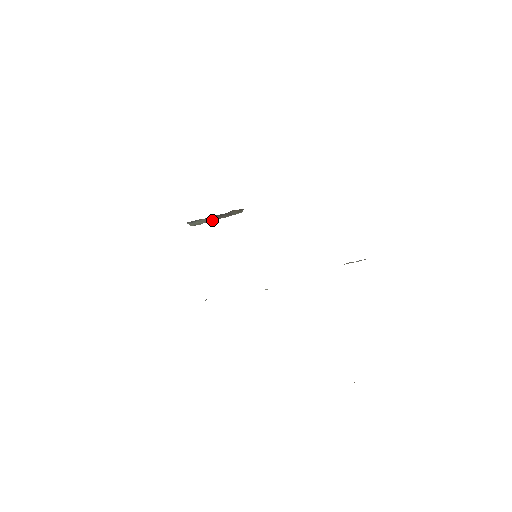
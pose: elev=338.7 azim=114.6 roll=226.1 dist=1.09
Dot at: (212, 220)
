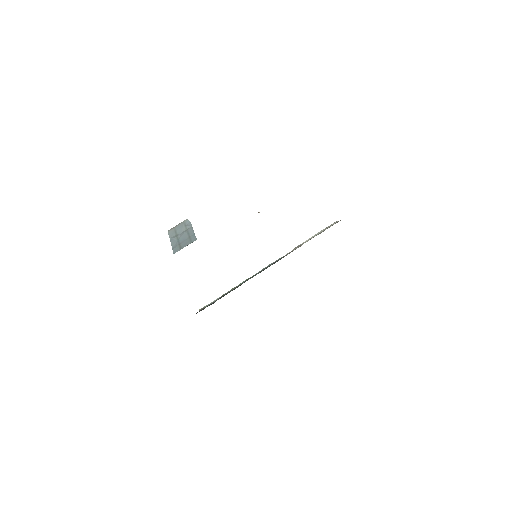
Dot at: occluded
